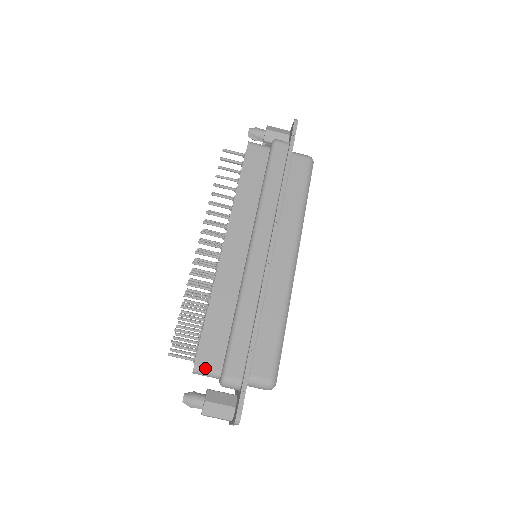
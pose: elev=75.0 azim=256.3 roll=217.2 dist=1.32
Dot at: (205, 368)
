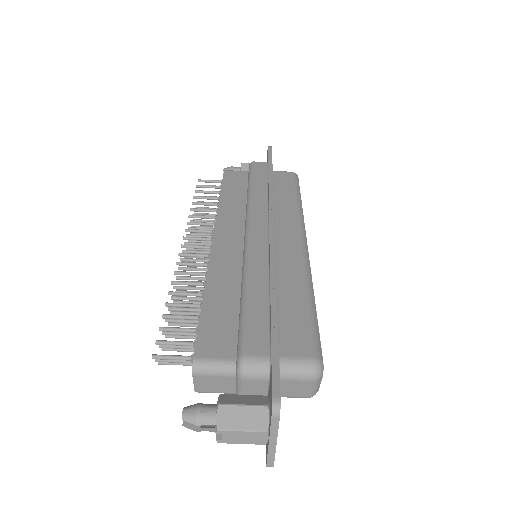
Dot at: (210, 359)
